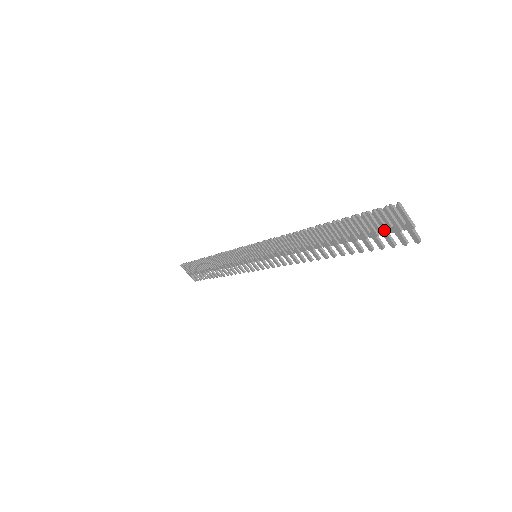
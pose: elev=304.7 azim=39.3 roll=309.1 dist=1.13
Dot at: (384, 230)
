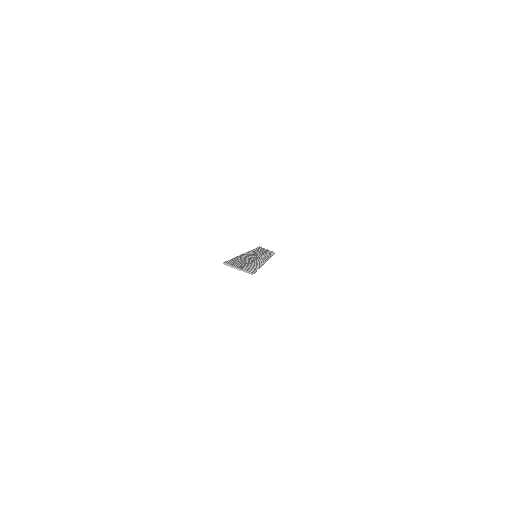
Dot at: occluded
